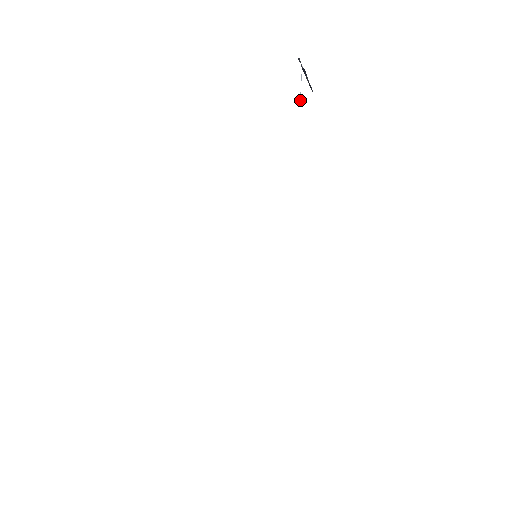
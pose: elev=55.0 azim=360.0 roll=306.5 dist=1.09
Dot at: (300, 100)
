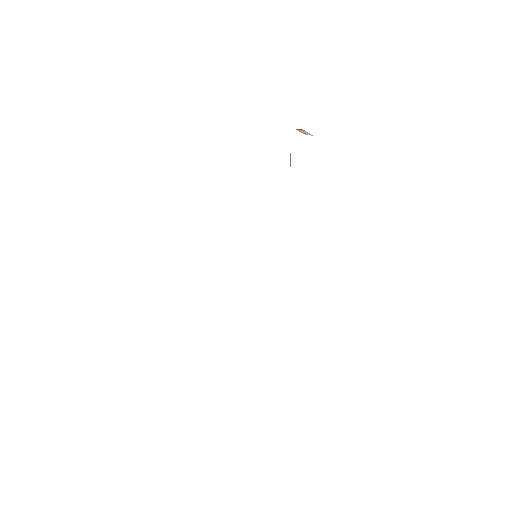
Dot at: (290, 163)
